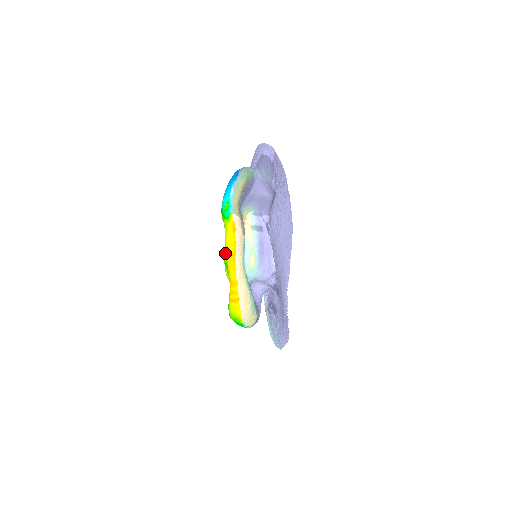
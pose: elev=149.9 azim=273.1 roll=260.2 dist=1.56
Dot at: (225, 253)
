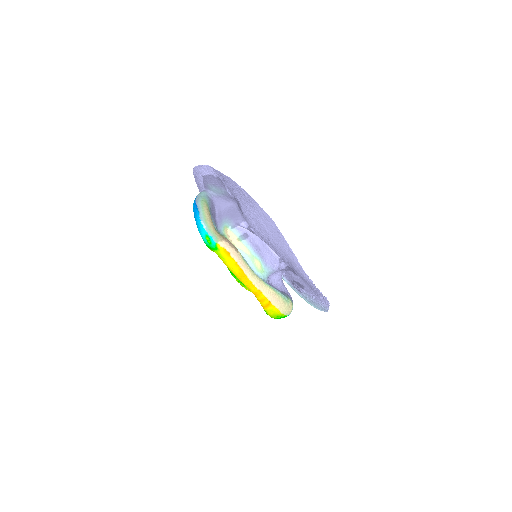
Dot at: (233, 274)
